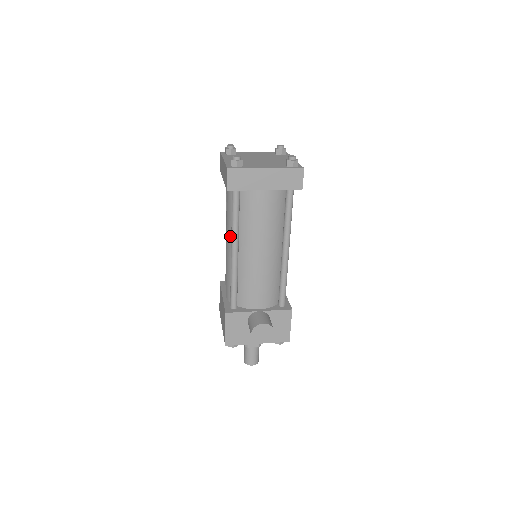
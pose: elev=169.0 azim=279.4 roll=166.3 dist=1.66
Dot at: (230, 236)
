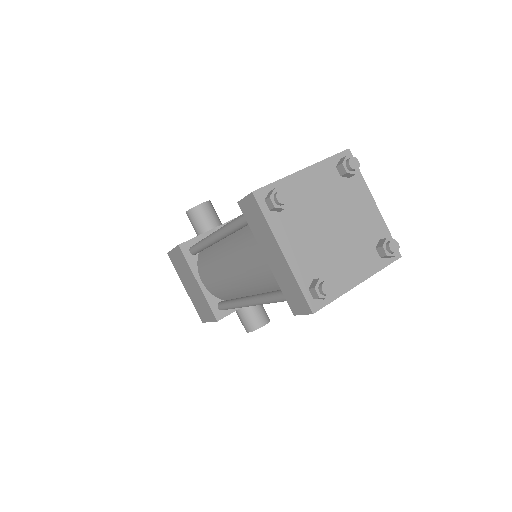
Dot at: (247, 285)
